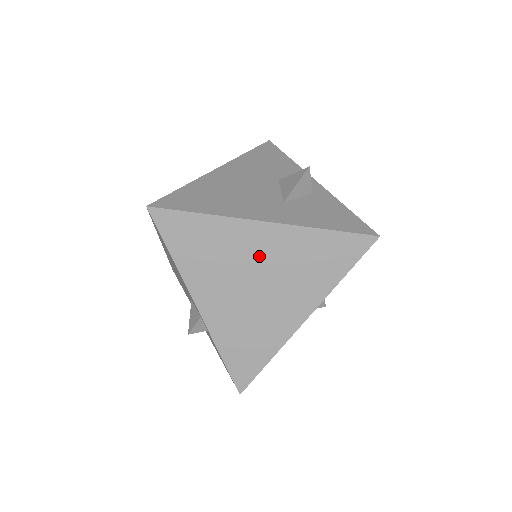
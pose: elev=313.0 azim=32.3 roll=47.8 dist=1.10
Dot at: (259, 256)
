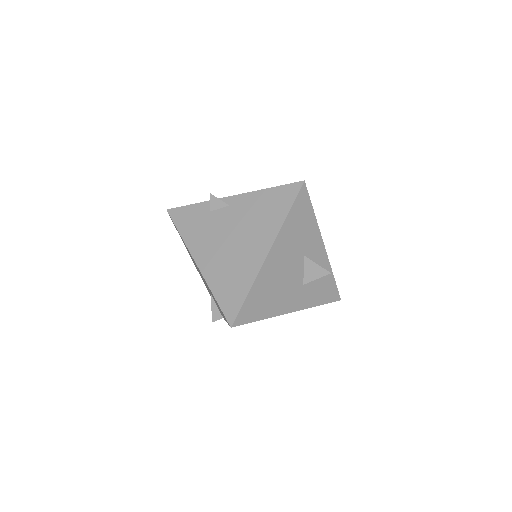
Dot at: occluded
